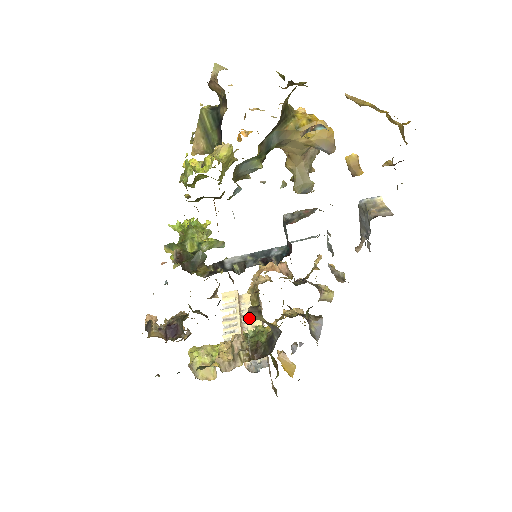
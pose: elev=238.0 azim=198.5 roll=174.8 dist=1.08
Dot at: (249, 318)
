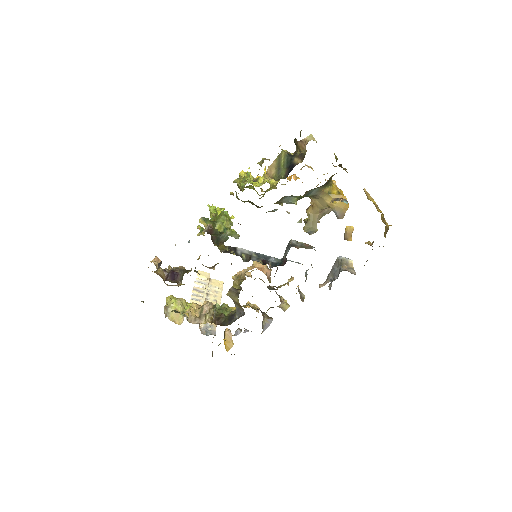
Dot at: (226, 294)
